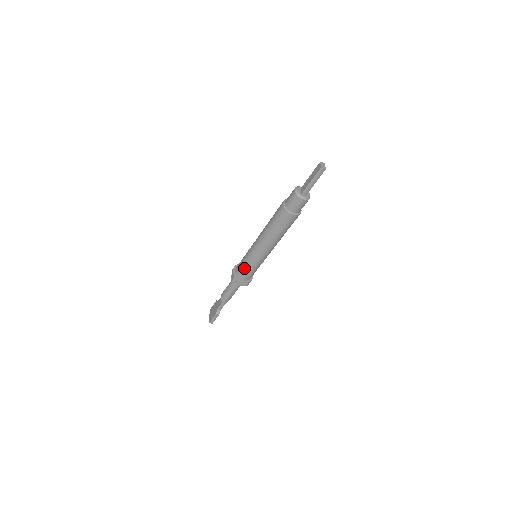
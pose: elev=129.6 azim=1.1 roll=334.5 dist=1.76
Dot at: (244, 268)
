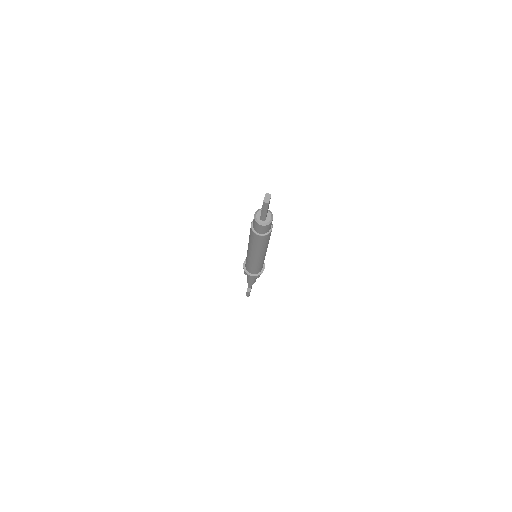
Dot at: (247, 265)
